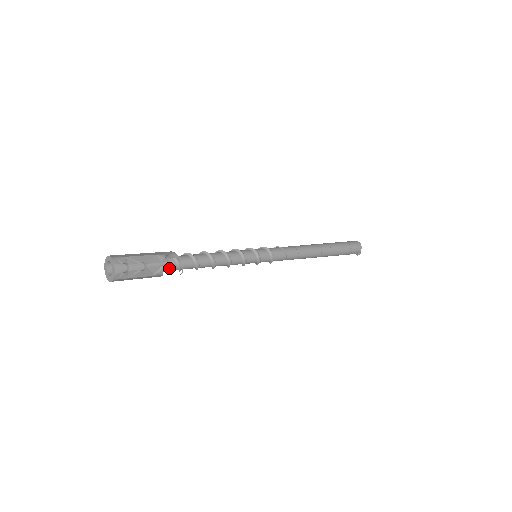
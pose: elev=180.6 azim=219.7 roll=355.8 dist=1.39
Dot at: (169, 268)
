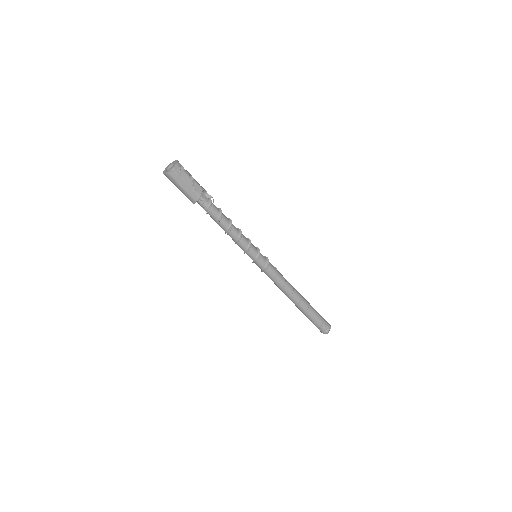
Dot at: (204, 200)
